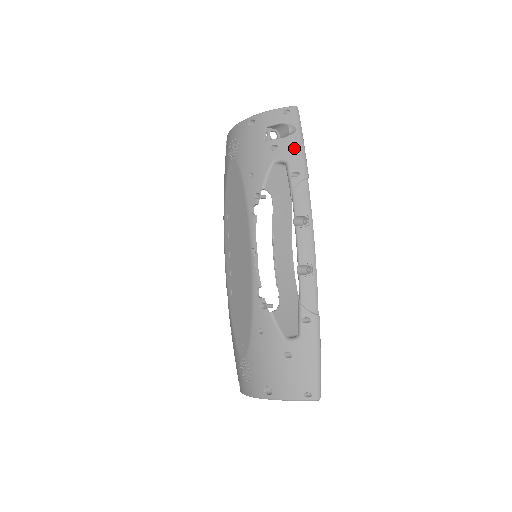
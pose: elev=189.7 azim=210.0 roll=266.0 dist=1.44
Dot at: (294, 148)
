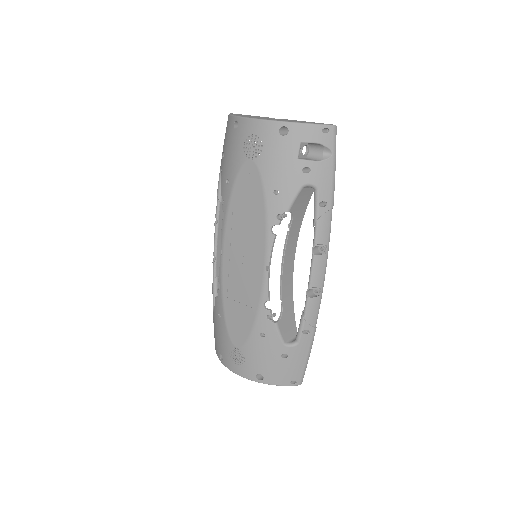
Dot at: (327, 175)
